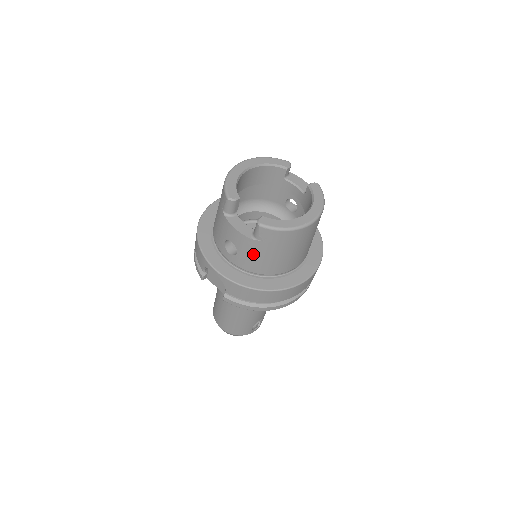
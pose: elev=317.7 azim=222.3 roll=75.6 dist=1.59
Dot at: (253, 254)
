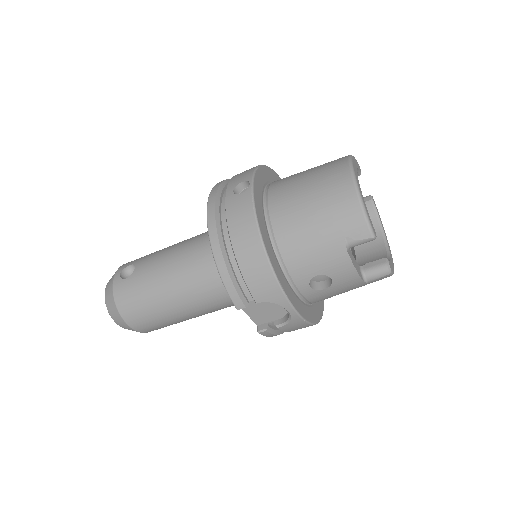
Dot at: (342, 291)
